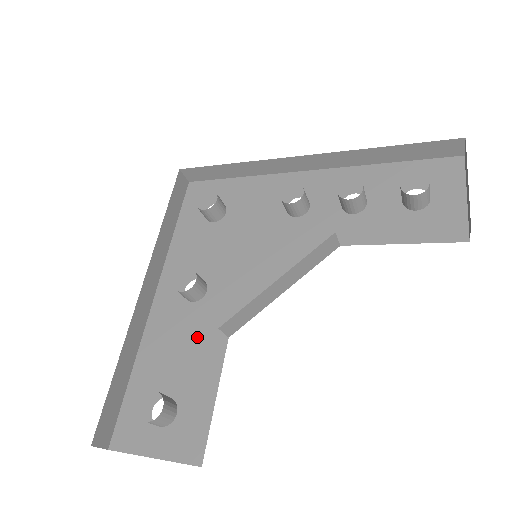
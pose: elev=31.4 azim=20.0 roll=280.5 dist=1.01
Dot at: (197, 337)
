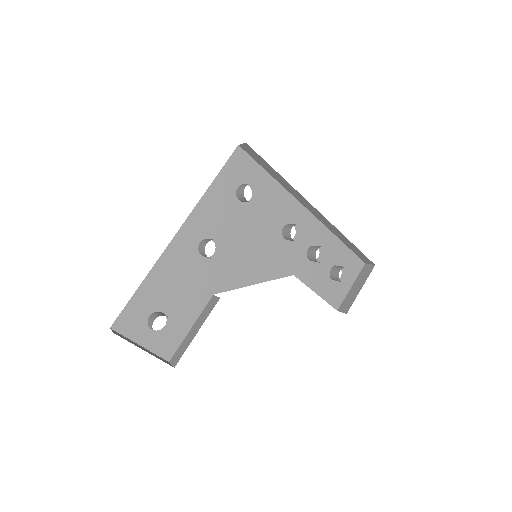
Dot at: (195, 283)
